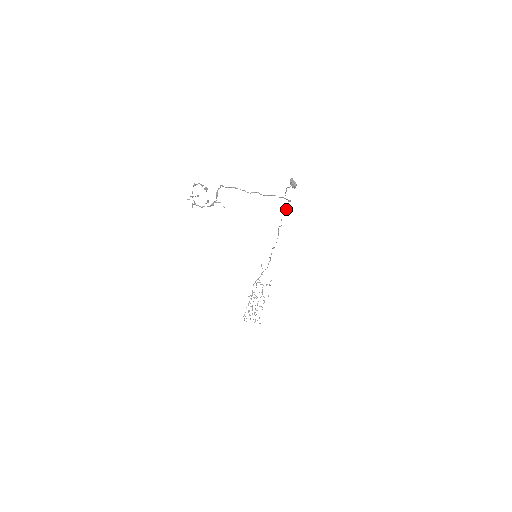
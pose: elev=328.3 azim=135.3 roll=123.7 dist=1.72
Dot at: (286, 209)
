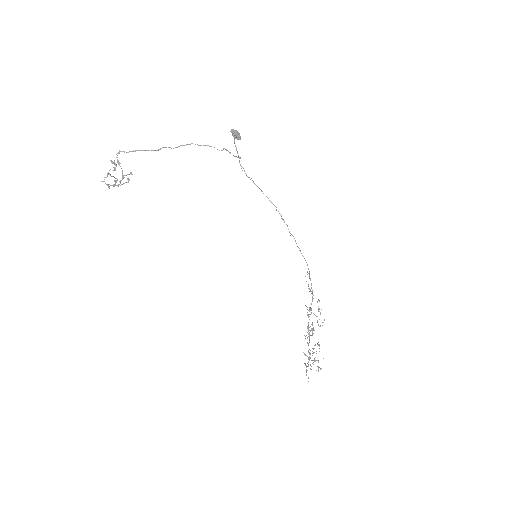
Dot at: (244, 171)
